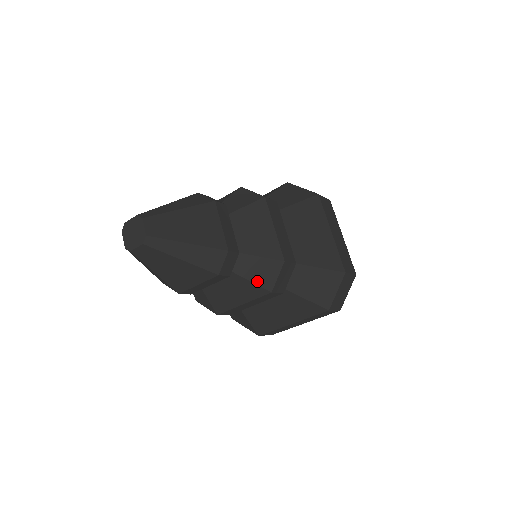
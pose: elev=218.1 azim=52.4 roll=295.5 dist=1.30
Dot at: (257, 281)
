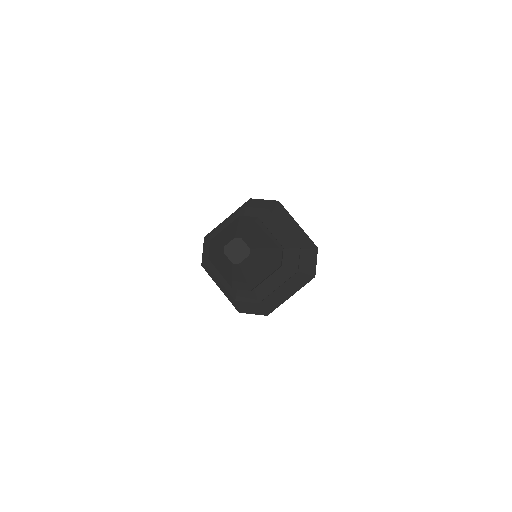
Dot at: (289, 266)
